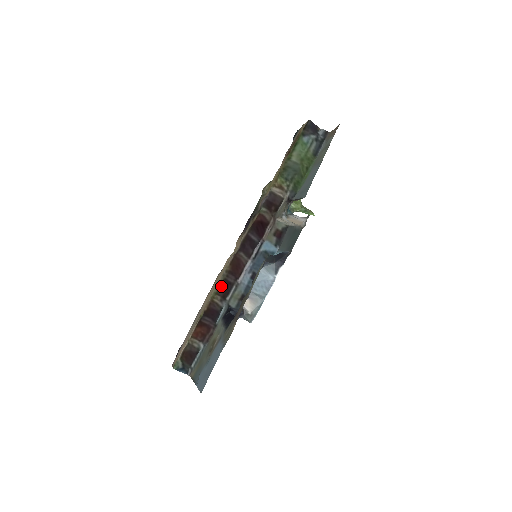
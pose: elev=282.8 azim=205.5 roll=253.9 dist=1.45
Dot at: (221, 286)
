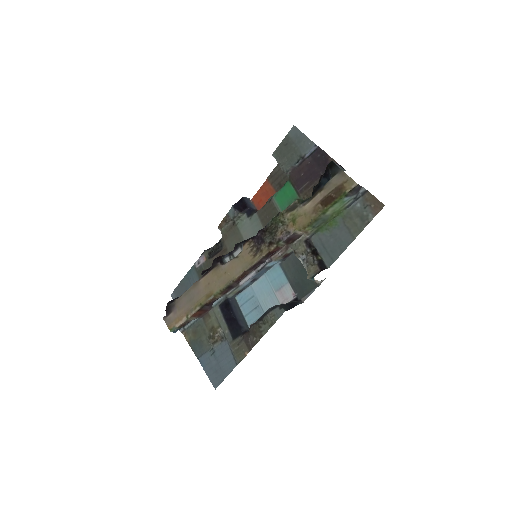
Dot at: (225, 290)
